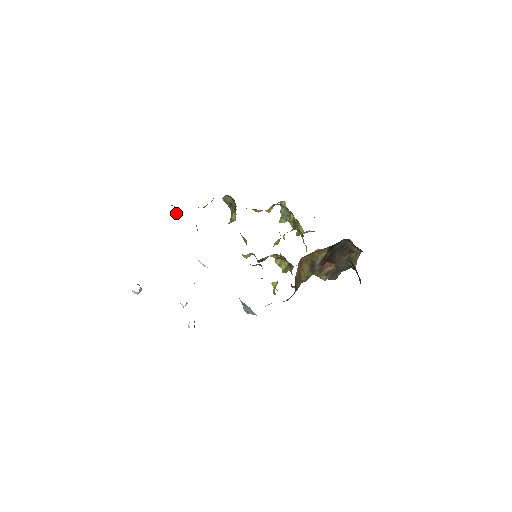
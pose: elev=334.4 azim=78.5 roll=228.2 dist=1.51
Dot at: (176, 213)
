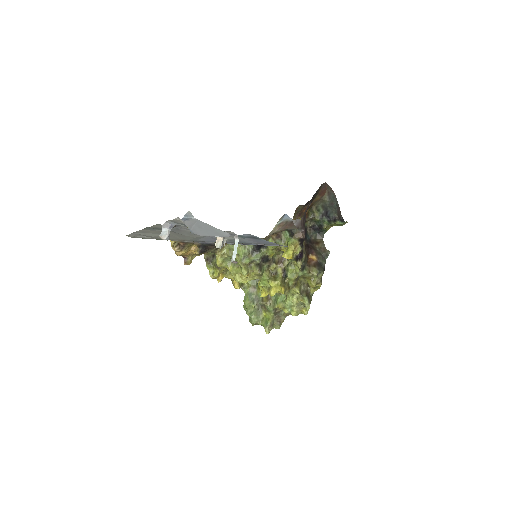
Dot at: (174, 243)
